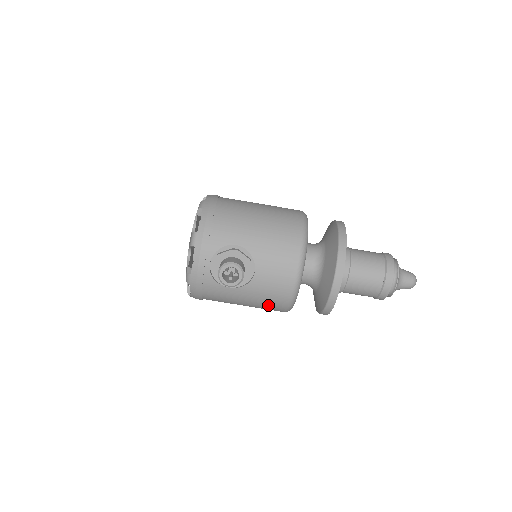
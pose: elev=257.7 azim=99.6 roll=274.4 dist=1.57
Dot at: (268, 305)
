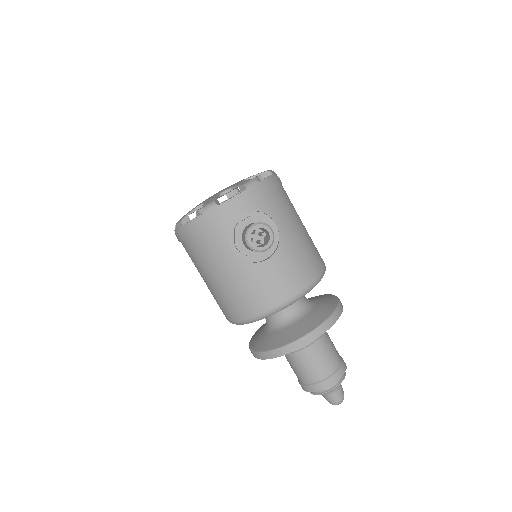
Dot at: (238, 299)
